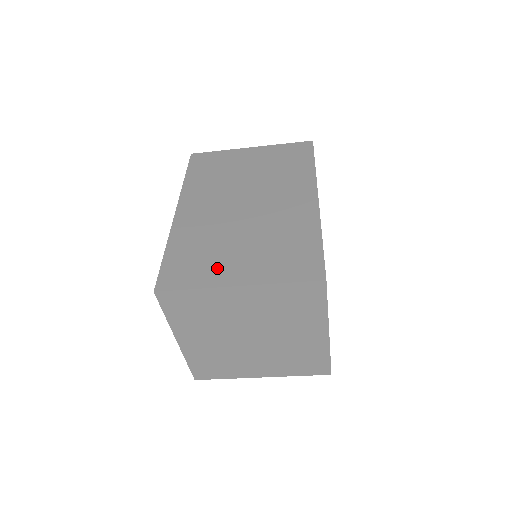
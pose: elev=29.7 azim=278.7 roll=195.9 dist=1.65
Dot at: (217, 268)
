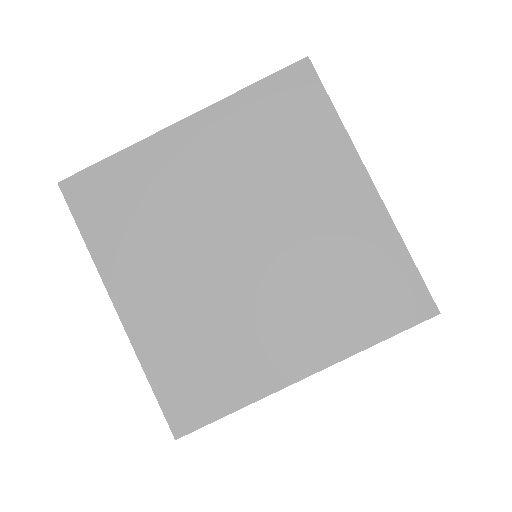
Dot at: occluded
